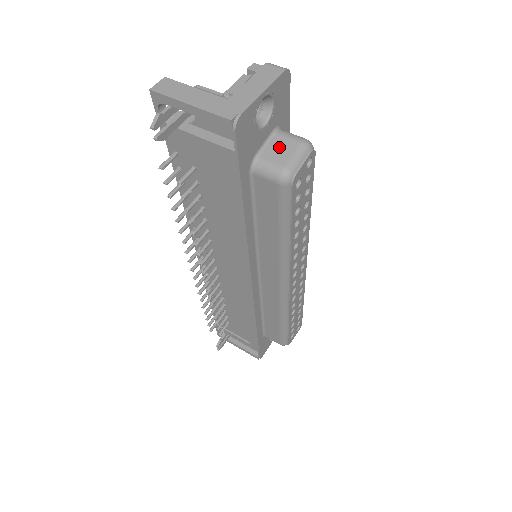
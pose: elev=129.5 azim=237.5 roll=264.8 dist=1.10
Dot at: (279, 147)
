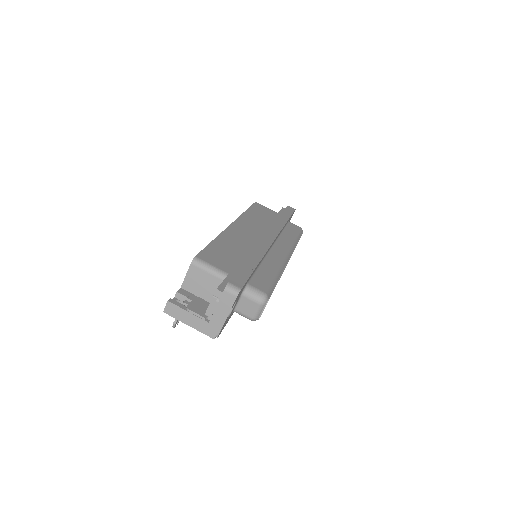
Dot at: (246, 305)
